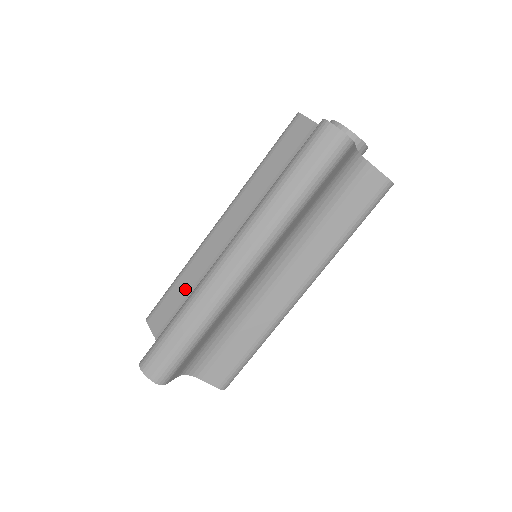
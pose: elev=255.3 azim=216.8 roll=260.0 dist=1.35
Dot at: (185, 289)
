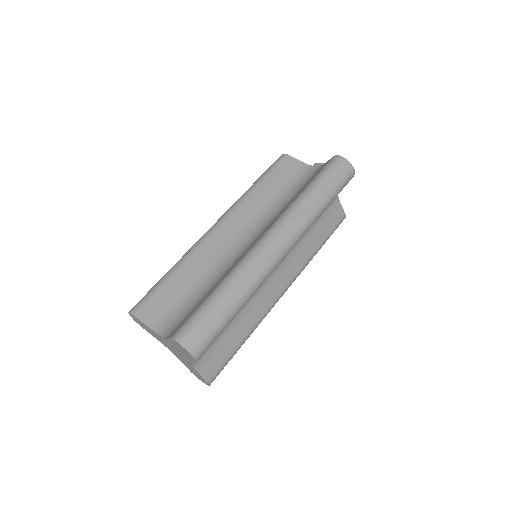
Dot at: (186, 281)
